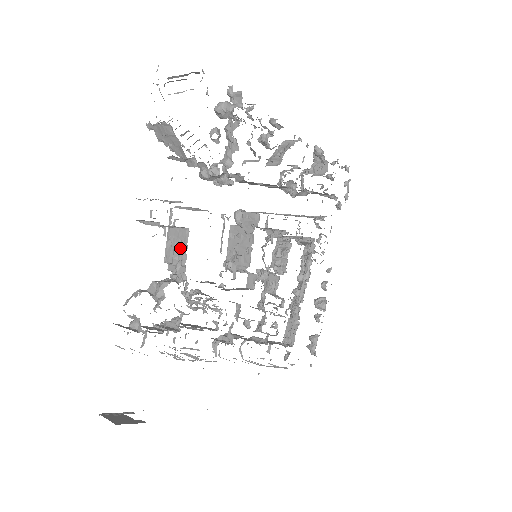
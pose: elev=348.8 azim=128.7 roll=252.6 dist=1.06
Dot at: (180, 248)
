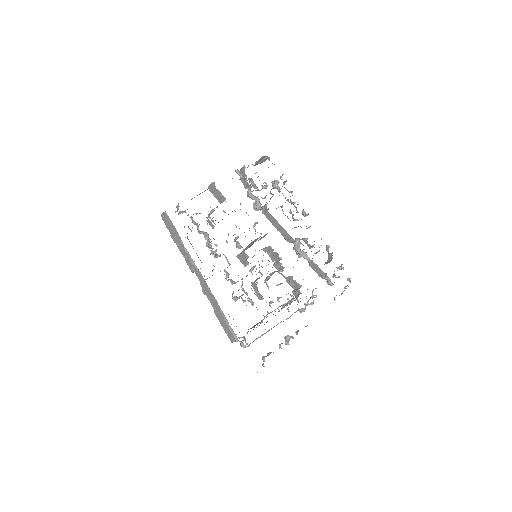
Dot at: occluded
